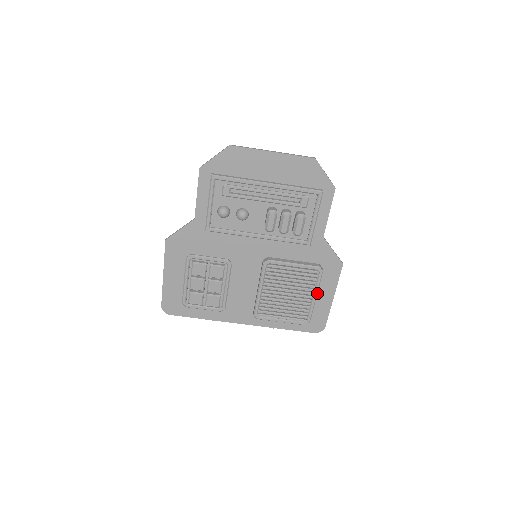
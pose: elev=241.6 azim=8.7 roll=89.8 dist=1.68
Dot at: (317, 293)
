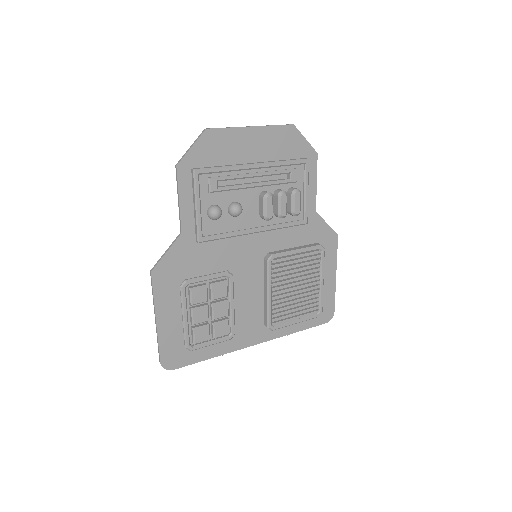
Dot at: (323, 275)
